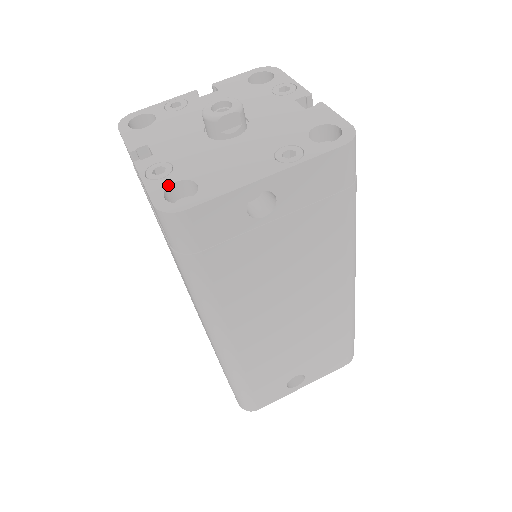
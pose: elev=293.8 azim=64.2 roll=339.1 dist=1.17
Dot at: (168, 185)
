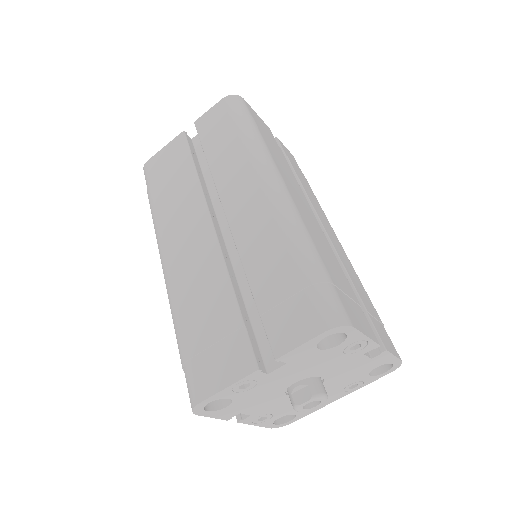
Dot at: occluded
